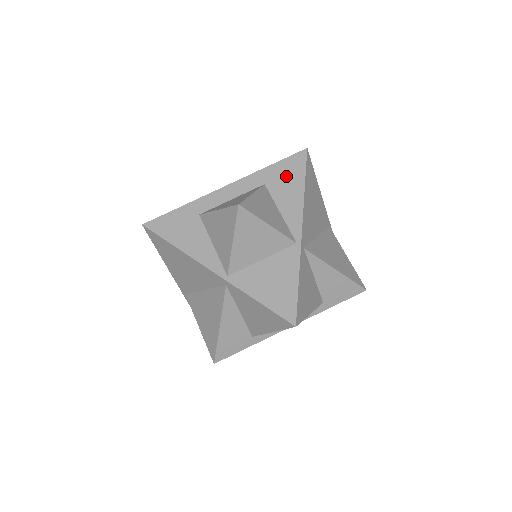
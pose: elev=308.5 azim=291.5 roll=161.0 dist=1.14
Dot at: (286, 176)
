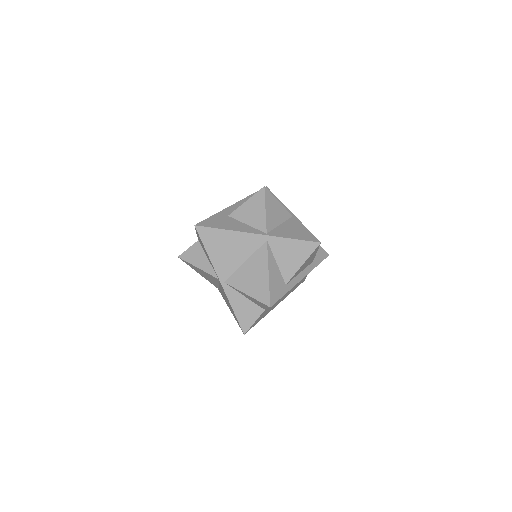
Dot at: occluded
